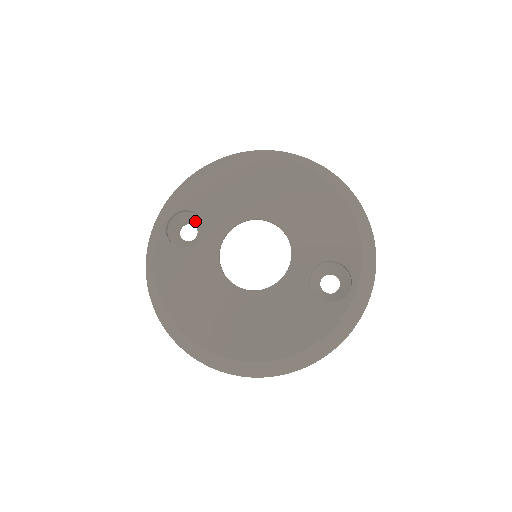
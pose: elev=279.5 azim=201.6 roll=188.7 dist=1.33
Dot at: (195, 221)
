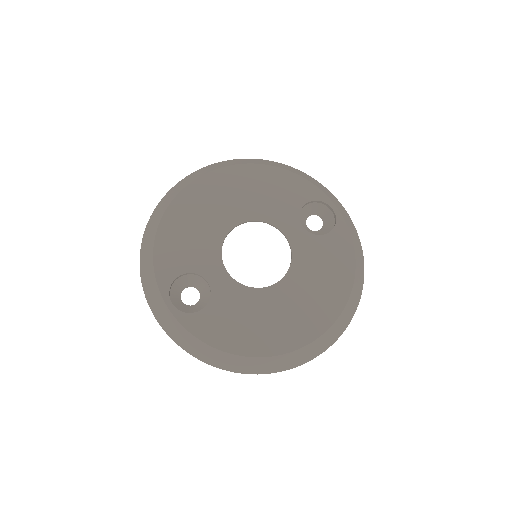
Dot at: (186, 283)
